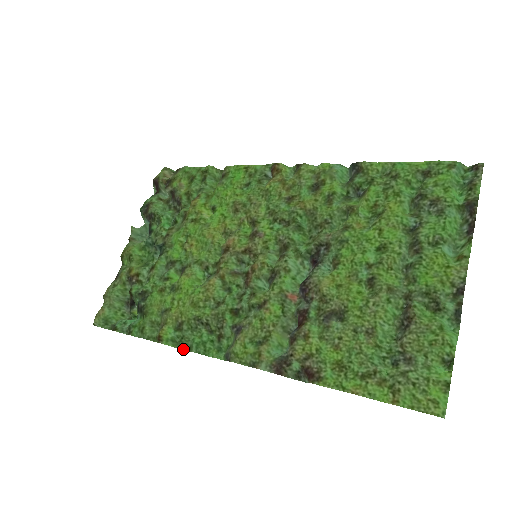
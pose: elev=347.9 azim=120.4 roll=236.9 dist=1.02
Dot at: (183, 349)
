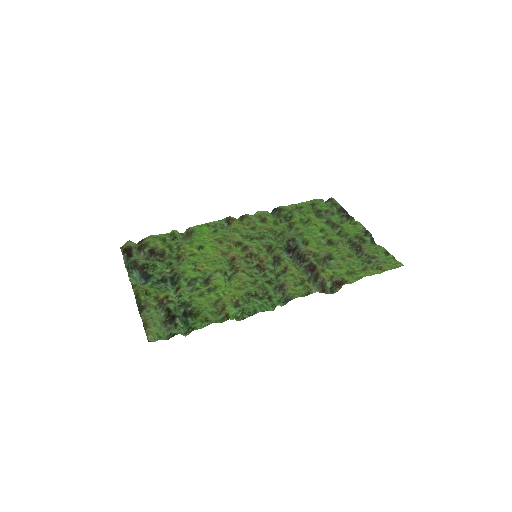
Dot at: occluded
